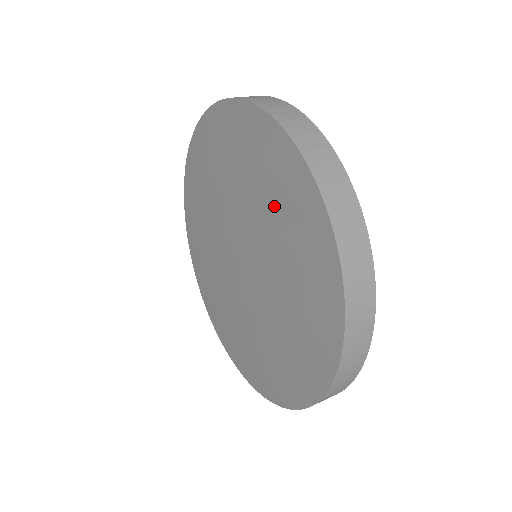
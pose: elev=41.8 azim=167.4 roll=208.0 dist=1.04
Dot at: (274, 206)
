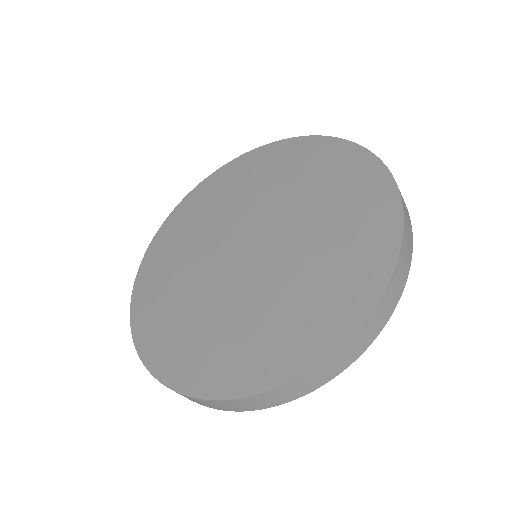
Dot at: (333, 200)
